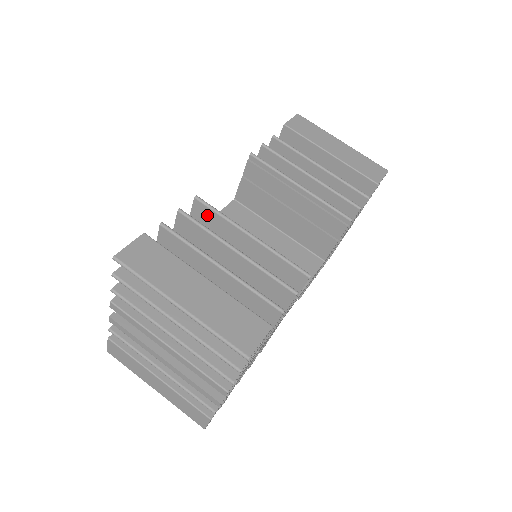
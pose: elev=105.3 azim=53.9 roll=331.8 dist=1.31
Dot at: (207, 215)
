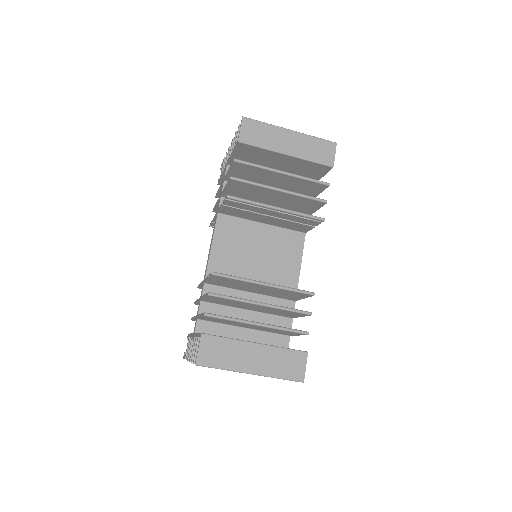
Dot at: (225, 279)
